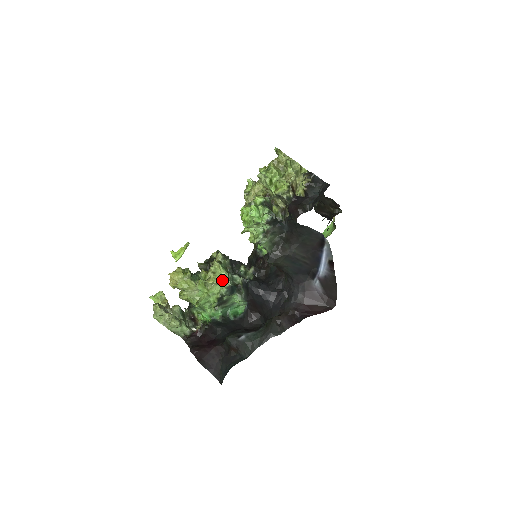
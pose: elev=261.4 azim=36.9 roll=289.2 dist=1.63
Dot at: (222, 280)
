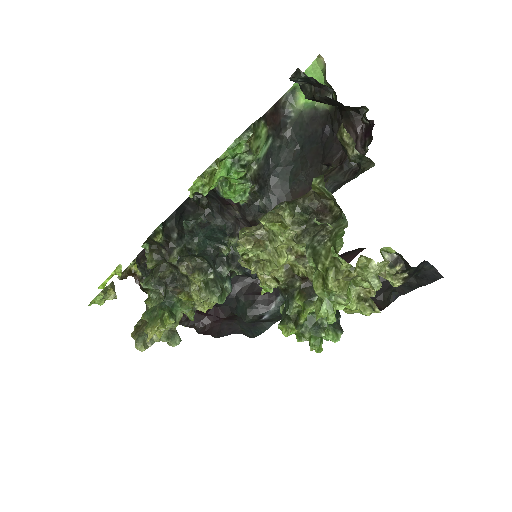
Dot at: occluded
